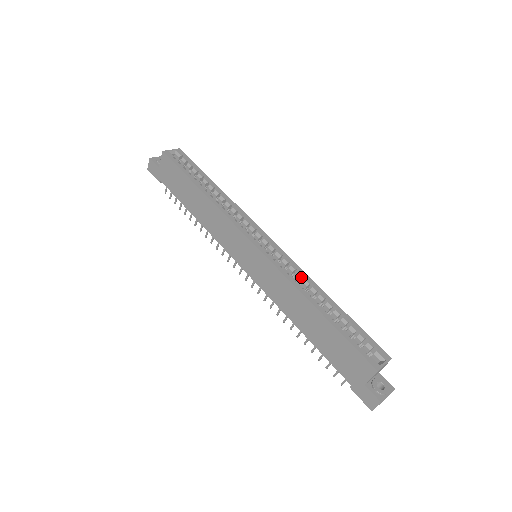
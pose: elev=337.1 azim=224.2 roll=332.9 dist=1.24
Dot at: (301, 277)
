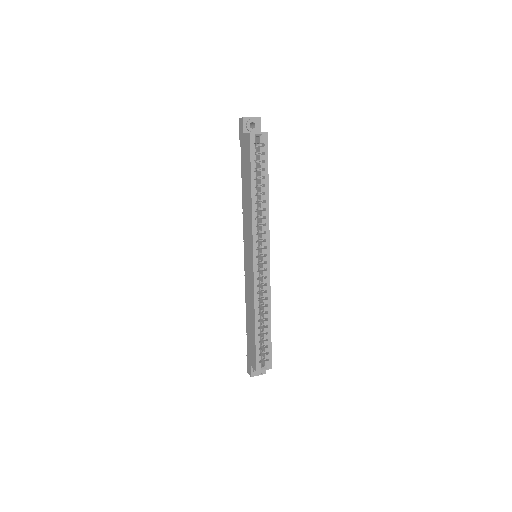
Dot at: occluded
